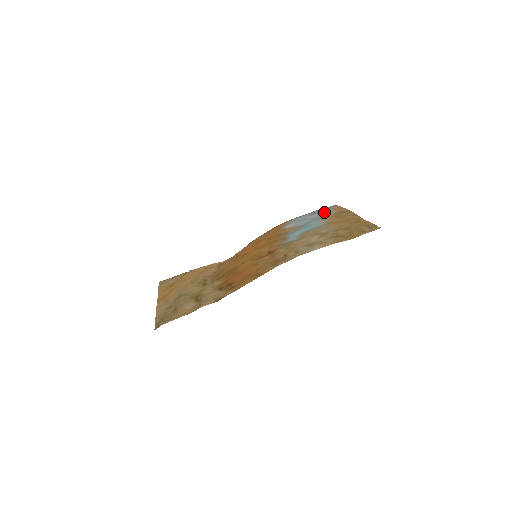
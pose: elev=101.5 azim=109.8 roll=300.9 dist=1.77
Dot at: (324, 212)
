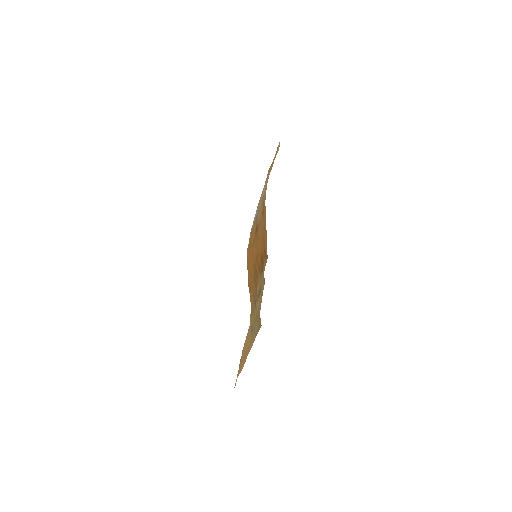
Dot at: occluded
